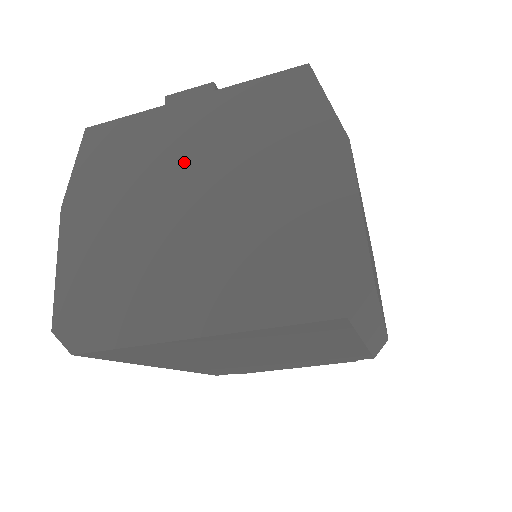
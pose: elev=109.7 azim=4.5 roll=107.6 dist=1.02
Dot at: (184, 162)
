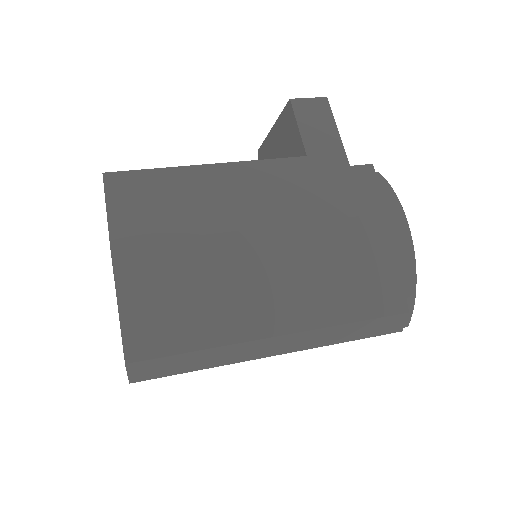
Dot at: occluded
